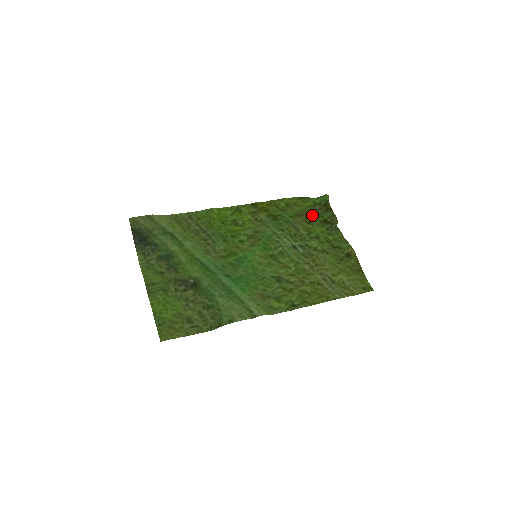
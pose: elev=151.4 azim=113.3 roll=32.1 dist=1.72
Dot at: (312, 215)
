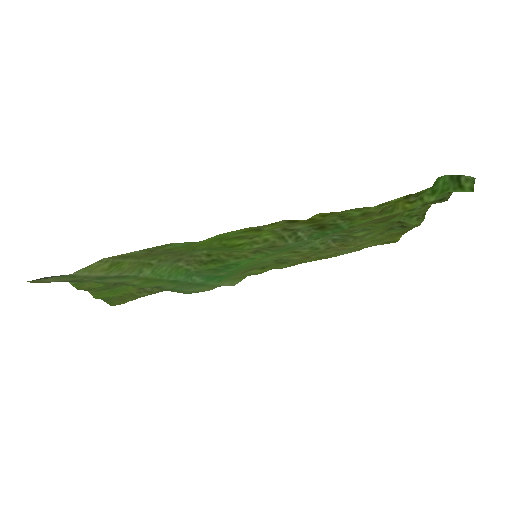
Dot at: (399, 214)
